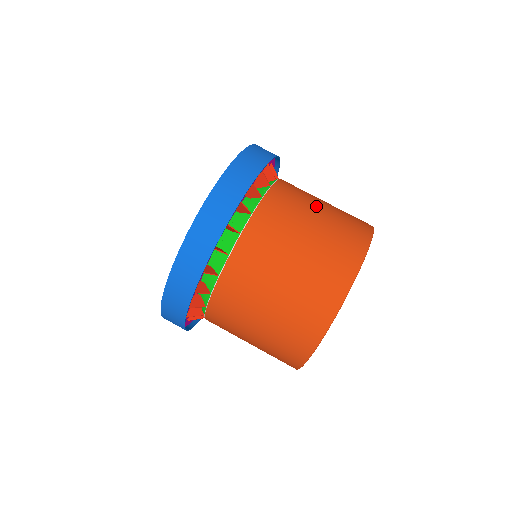
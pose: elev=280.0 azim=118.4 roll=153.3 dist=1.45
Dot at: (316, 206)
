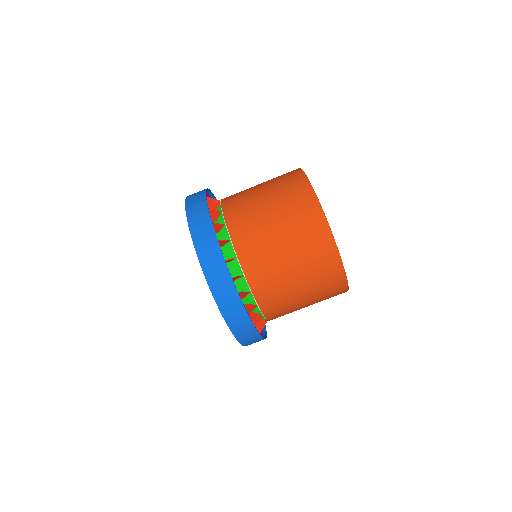
Dot at: (258, 195)
